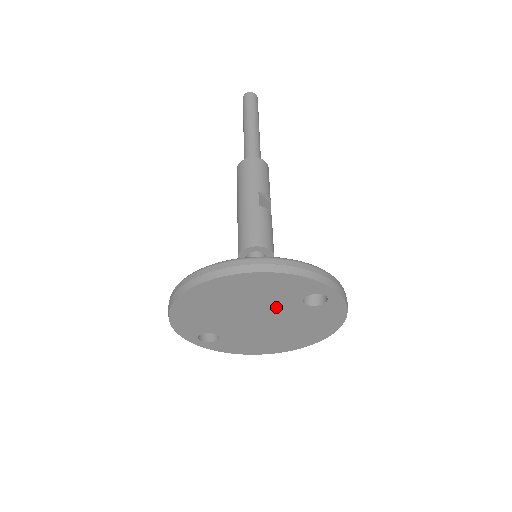
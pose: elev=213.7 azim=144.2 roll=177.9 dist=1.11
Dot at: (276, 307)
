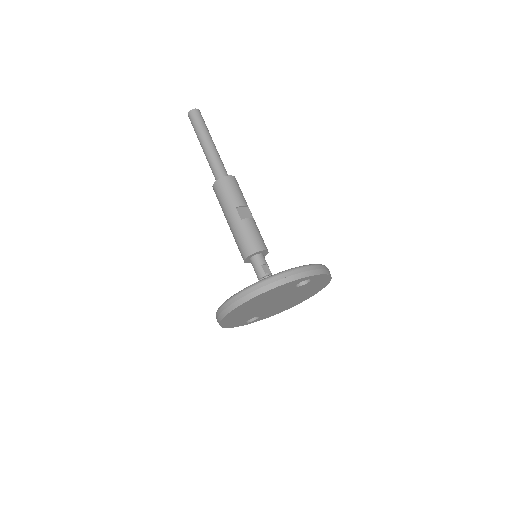
Dot at: (282, 295)
